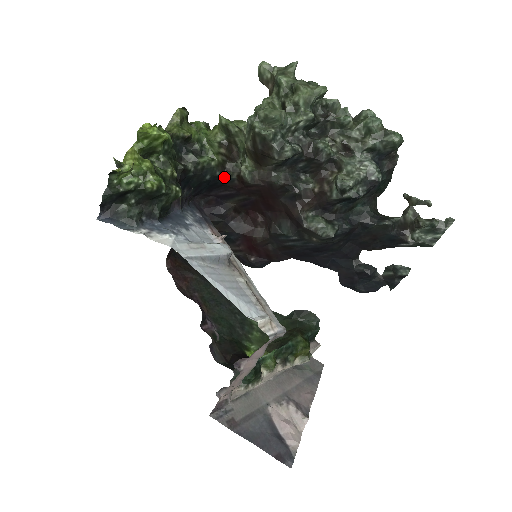
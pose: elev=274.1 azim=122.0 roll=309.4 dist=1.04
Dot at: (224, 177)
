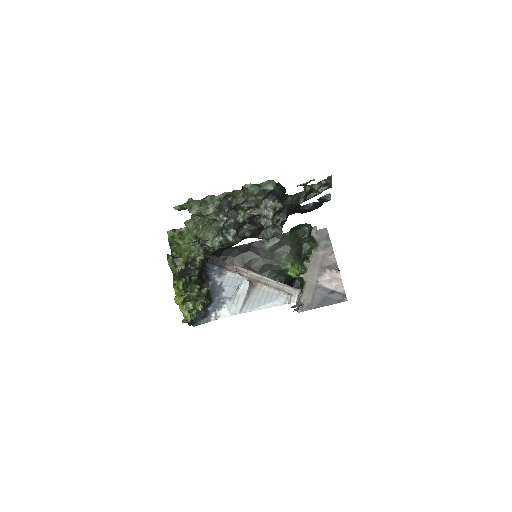
Dot at: (211, 254)
